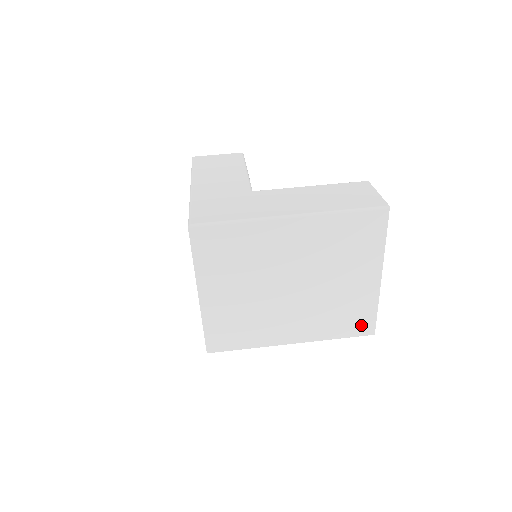
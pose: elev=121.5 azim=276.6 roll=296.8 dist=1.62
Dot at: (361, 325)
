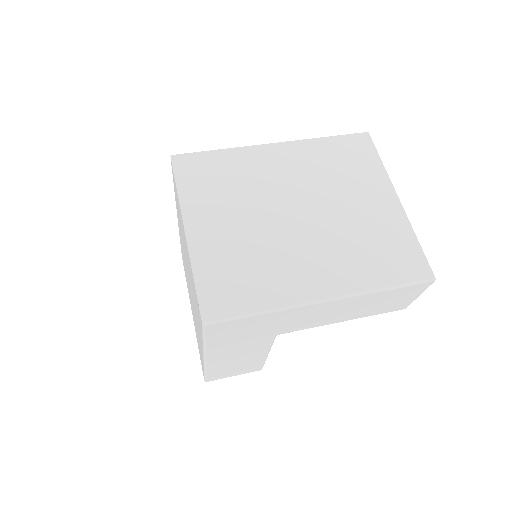
Dot at: (408, 264)
